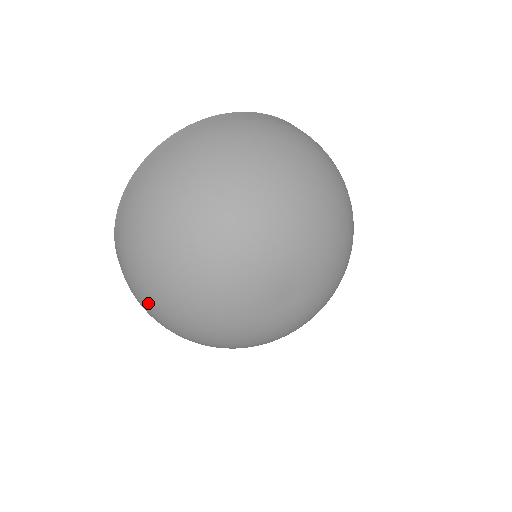
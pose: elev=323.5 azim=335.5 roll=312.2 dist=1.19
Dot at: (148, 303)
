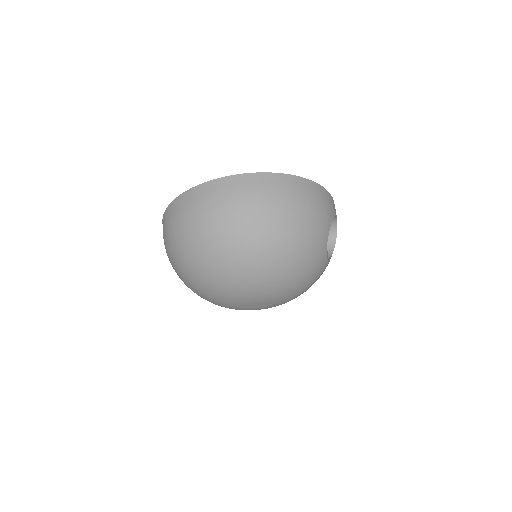
Dot at: occluded
